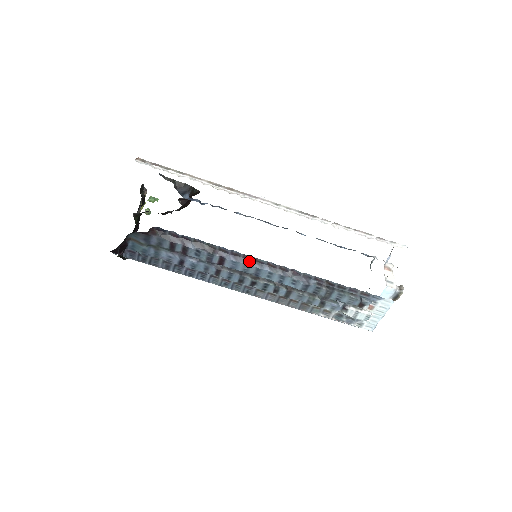
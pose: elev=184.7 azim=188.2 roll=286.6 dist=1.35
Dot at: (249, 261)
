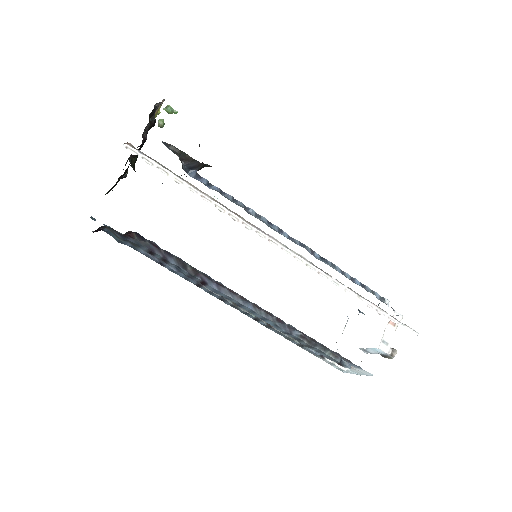
Dot at: (233, 294)
